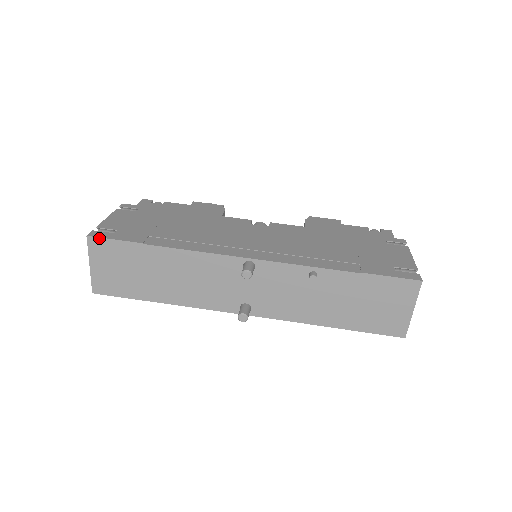
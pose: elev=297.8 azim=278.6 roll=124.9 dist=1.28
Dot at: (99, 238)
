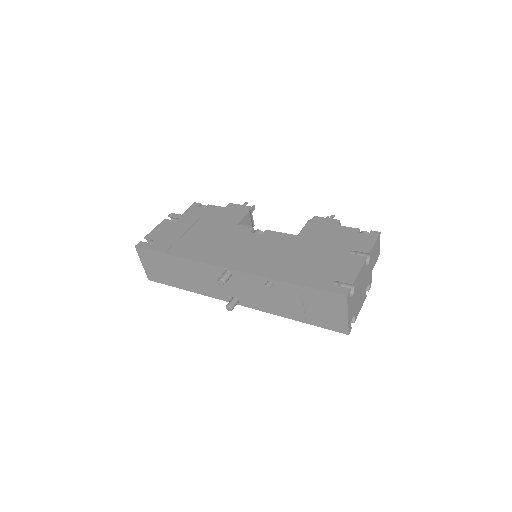
Dot at: (141, 248)
